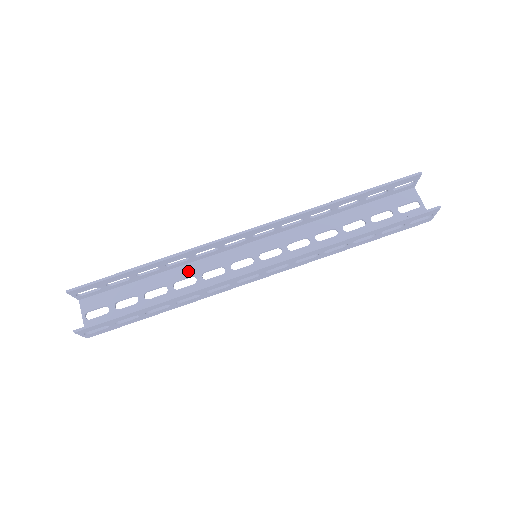
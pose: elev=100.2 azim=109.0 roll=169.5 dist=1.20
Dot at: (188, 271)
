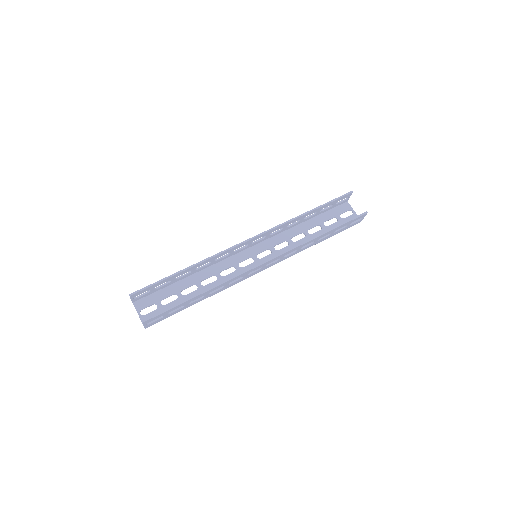
Dot at: (209, 272)
